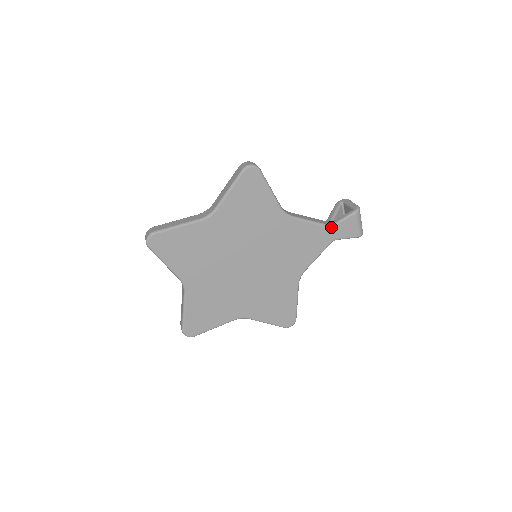
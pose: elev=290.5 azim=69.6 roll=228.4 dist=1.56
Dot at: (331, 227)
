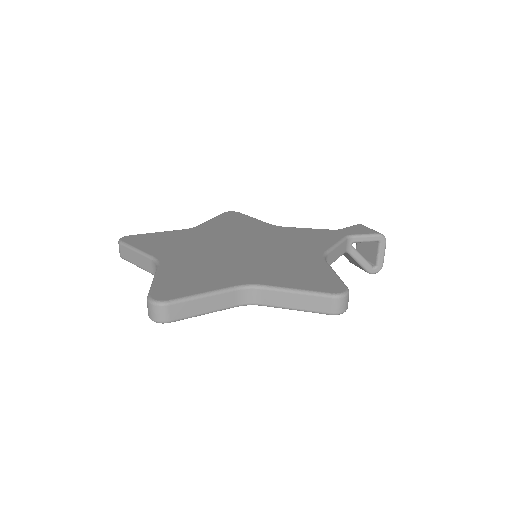
Dot at: (337, 230)
